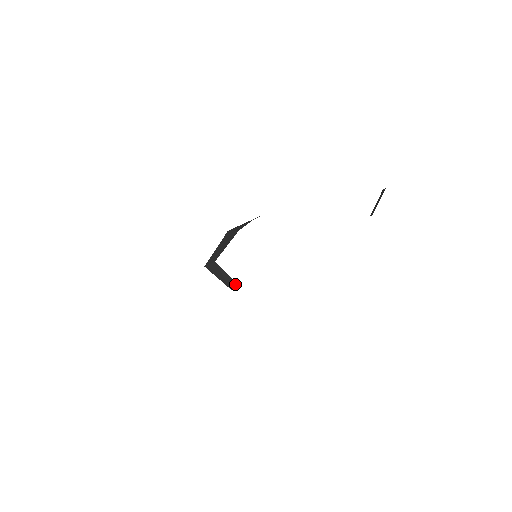
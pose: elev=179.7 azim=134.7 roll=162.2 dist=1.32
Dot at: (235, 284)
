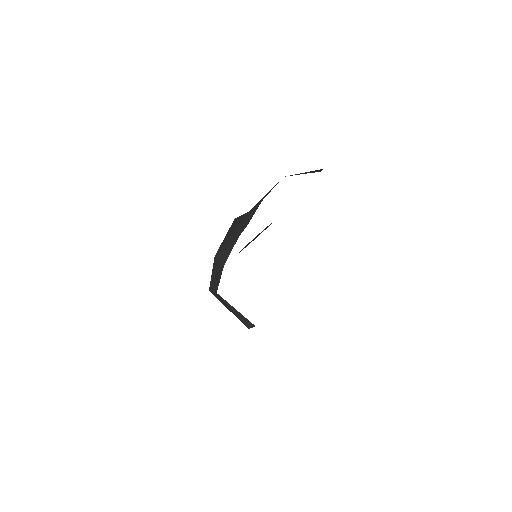
Dot at: (249, 323)
